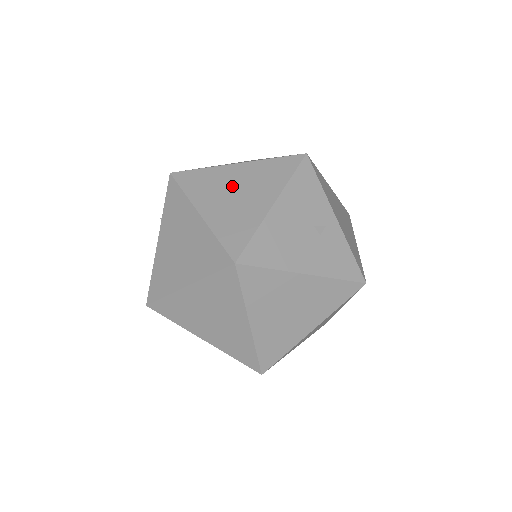
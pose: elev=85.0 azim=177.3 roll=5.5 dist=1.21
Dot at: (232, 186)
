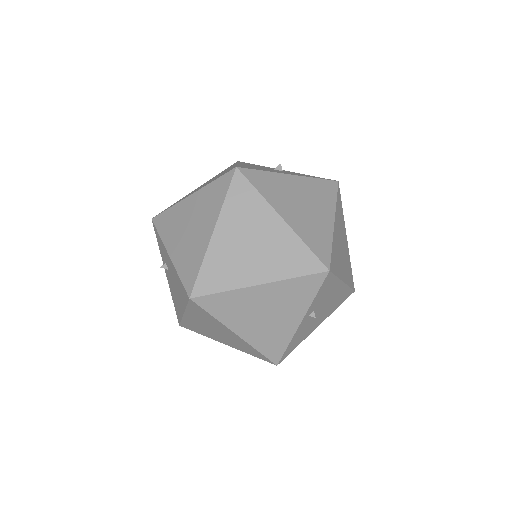
Dot at: (202, 185)
